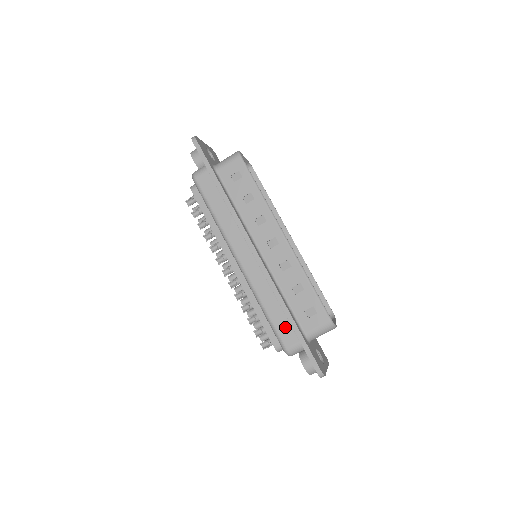
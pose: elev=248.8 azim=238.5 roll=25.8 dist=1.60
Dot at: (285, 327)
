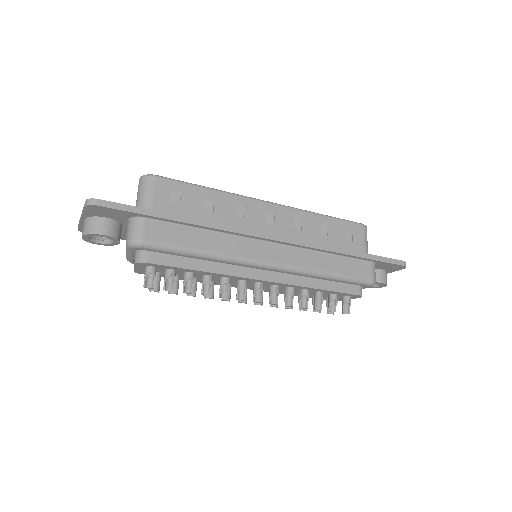
Dot at: (354, 266)
